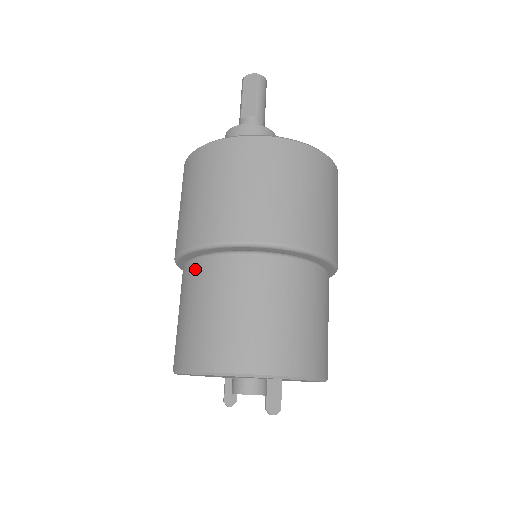
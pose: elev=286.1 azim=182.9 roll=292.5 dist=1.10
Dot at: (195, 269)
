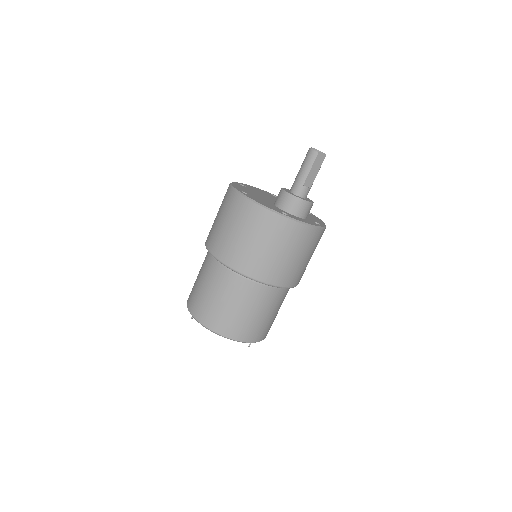
Dot at: (255, 289)
